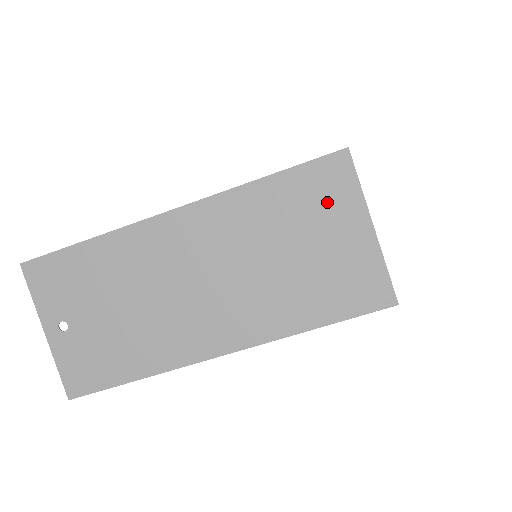
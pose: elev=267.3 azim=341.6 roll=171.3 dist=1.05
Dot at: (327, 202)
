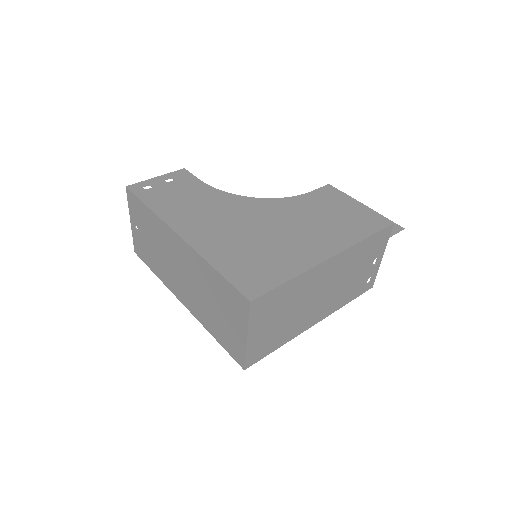
Dot at: (234, 308)
